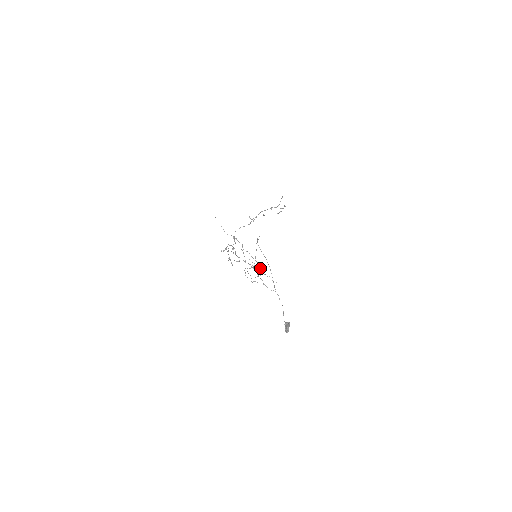
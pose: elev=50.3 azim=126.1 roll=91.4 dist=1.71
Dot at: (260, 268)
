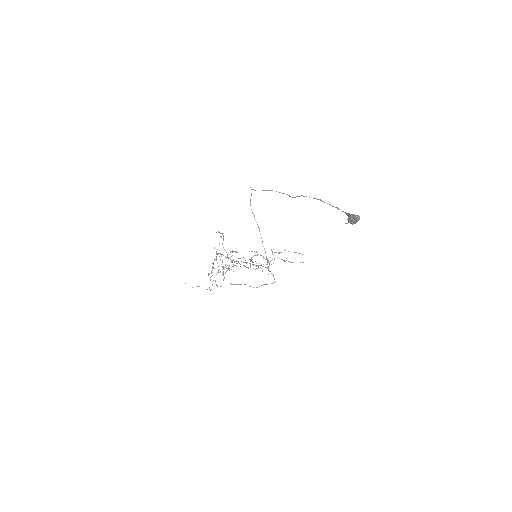
Dot at: occluded
